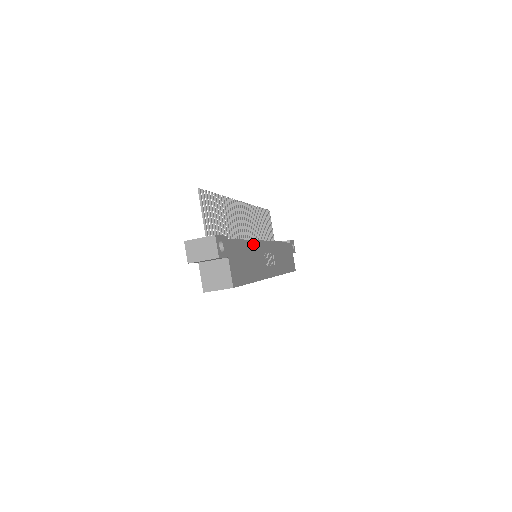
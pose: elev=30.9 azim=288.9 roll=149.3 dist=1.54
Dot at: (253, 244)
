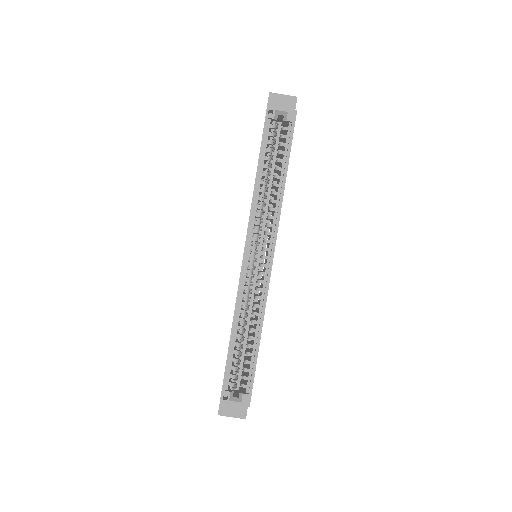
Dot at: occluded
